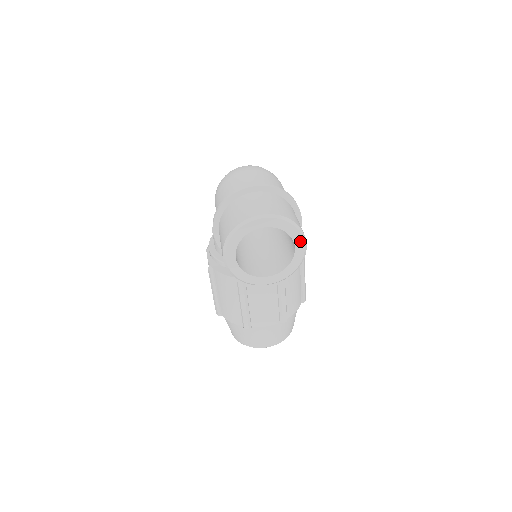
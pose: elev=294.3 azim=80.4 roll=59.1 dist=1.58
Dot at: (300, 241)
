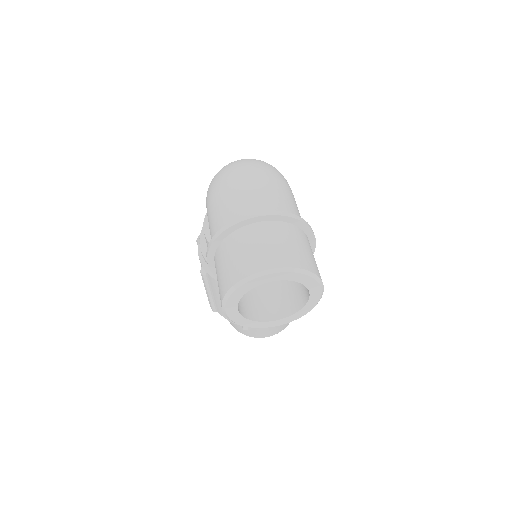
Dot at: (316, 289)
